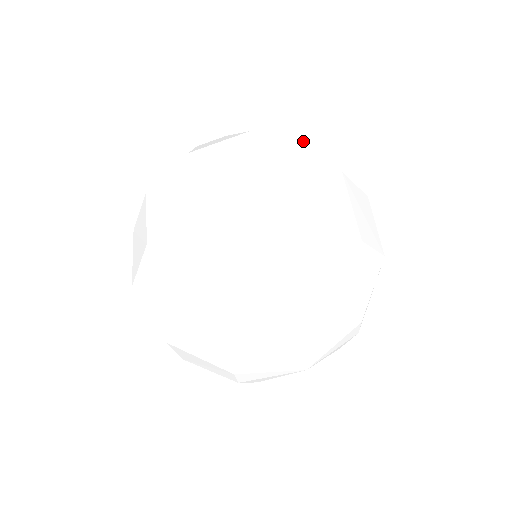
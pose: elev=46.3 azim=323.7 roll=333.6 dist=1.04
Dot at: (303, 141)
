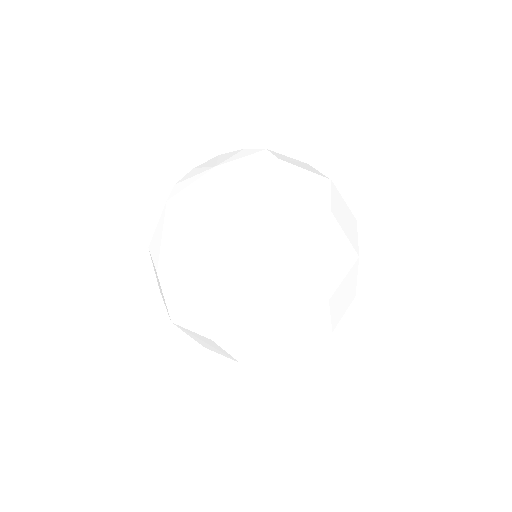
Dot at: (334, 221)
